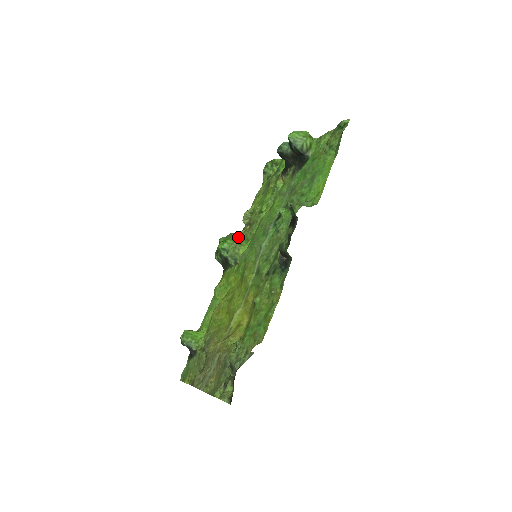
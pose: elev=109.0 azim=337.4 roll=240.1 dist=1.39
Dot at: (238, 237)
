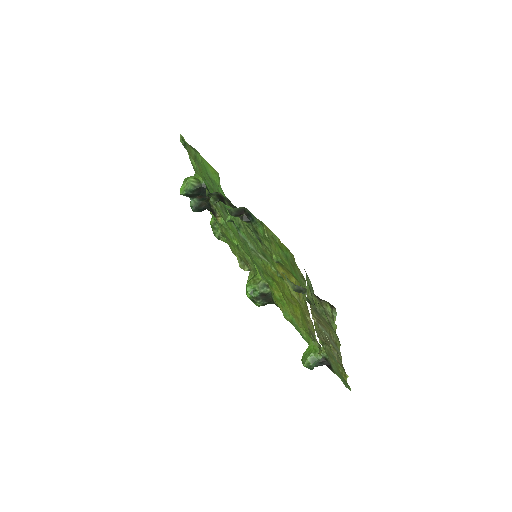
Dot at: occluded
